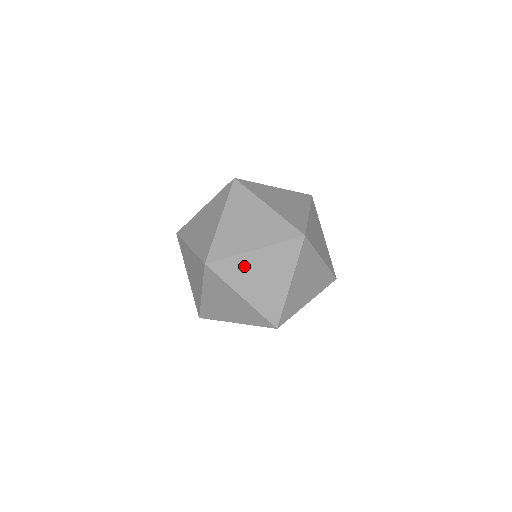
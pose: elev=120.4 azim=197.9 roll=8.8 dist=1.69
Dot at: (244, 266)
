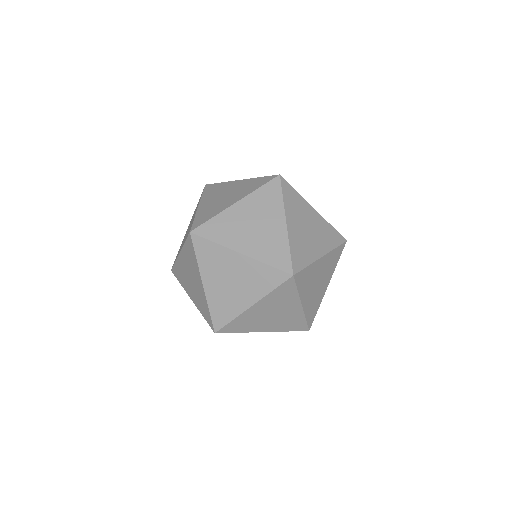
Dot at: (222, 260)
